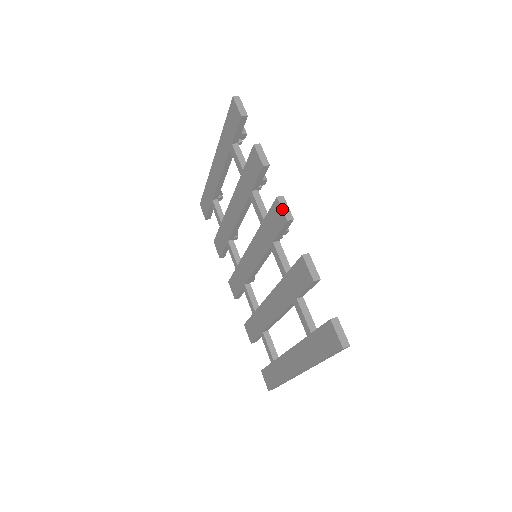
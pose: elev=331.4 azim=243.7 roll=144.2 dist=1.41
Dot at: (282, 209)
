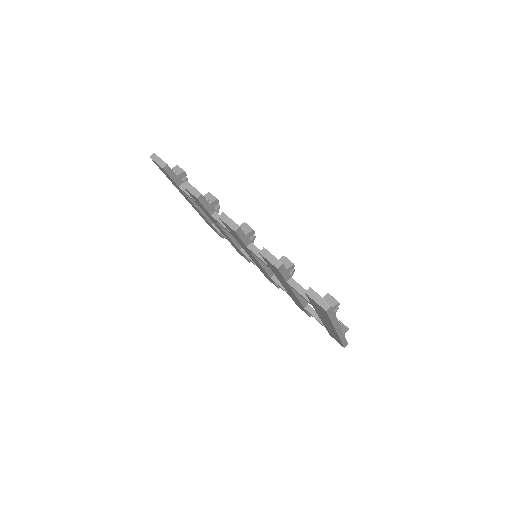
Dot at: (227, 224)
